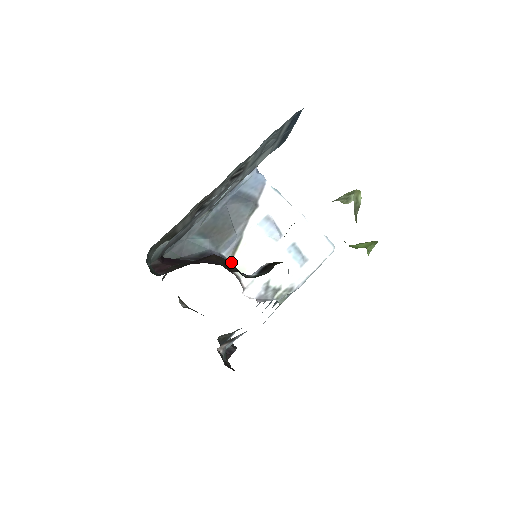
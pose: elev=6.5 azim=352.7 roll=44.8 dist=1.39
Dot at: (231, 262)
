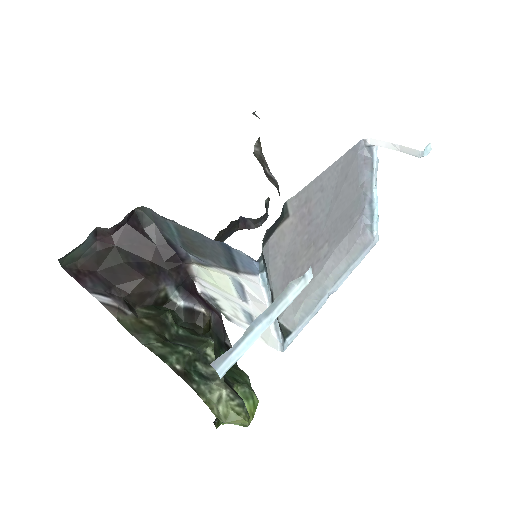
Dot at: (160, 290)
